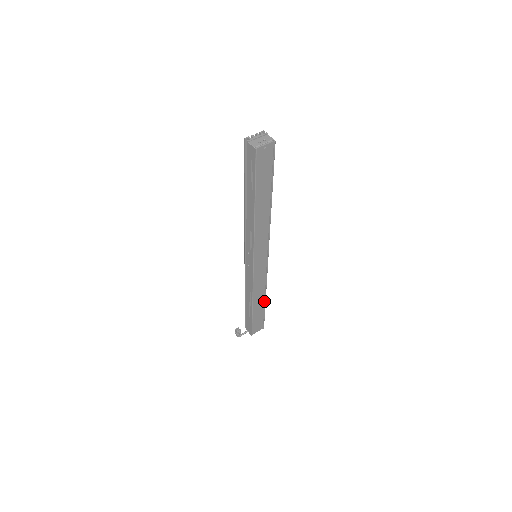
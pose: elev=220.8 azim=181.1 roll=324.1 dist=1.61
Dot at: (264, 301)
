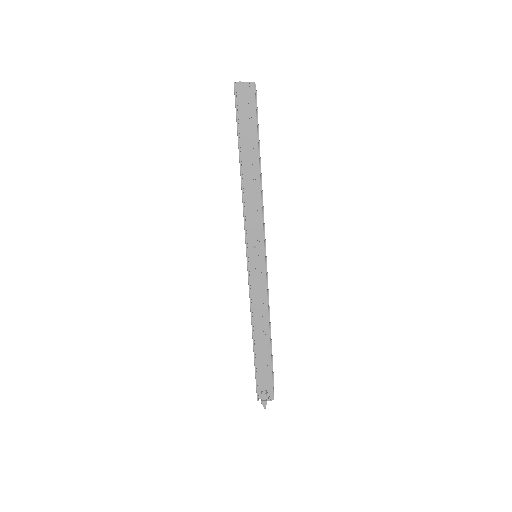
Dot at: occluded
